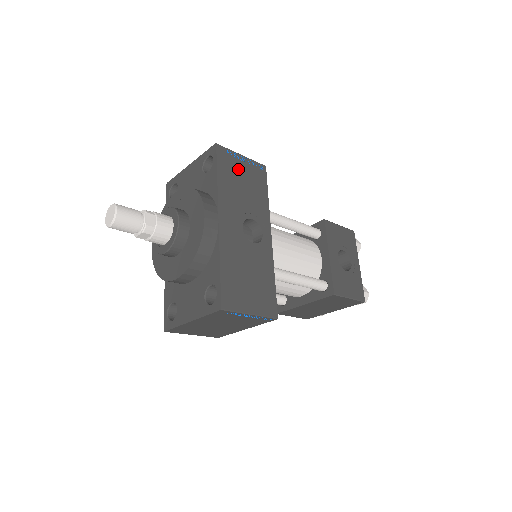
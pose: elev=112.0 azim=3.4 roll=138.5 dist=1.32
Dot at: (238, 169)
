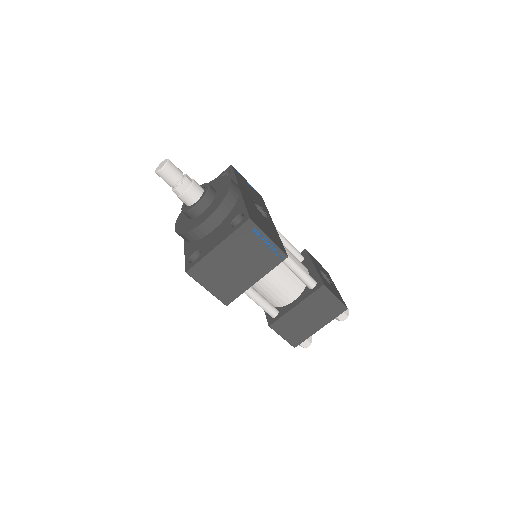
Dot at: (246, 183)
